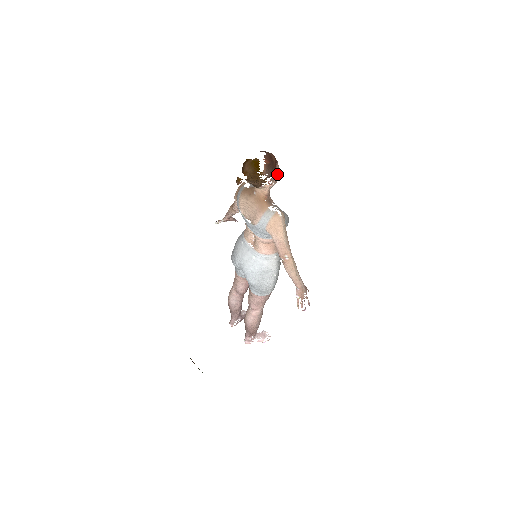
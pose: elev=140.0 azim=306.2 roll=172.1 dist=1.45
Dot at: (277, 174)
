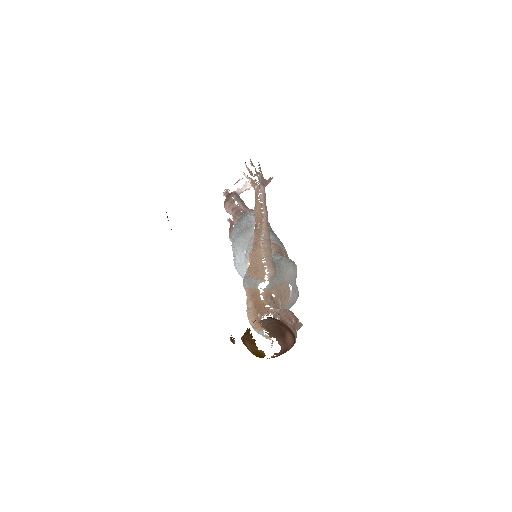
Dot at: occluded
